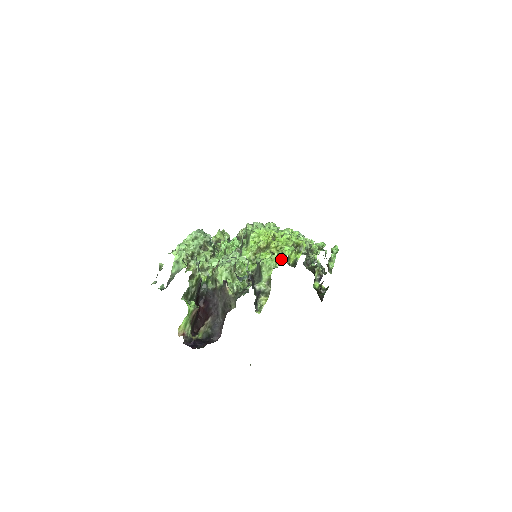
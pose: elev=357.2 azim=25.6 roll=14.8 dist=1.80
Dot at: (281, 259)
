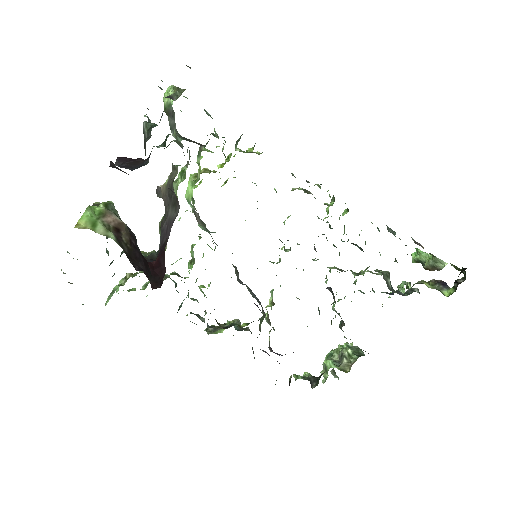
Dot at: occluded
